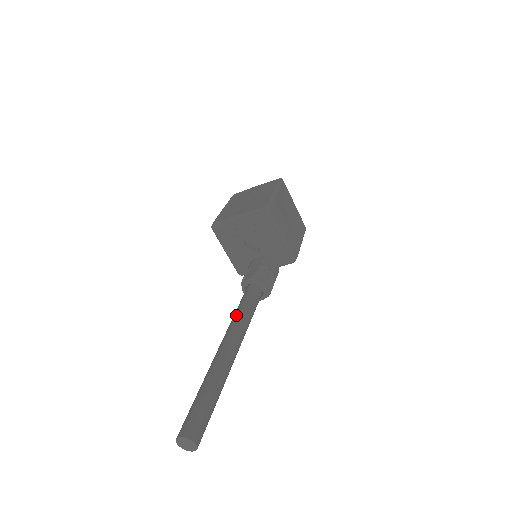
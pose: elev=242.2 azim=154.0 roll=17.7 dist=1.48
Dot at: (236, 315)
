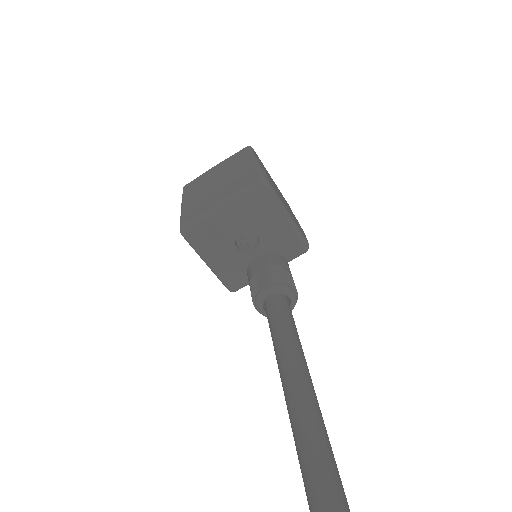
Dot at: (281, 345)
